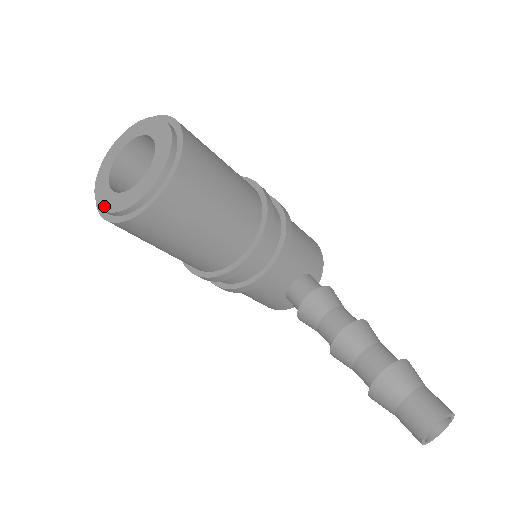
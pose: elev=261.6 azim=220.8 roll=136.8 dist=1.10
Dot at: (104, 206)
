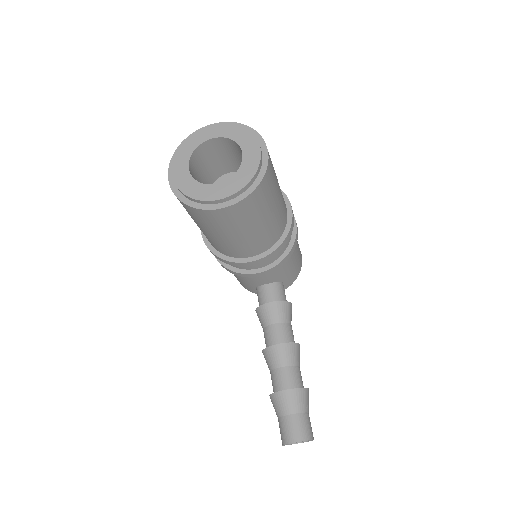
Dot at: (176, 179)
